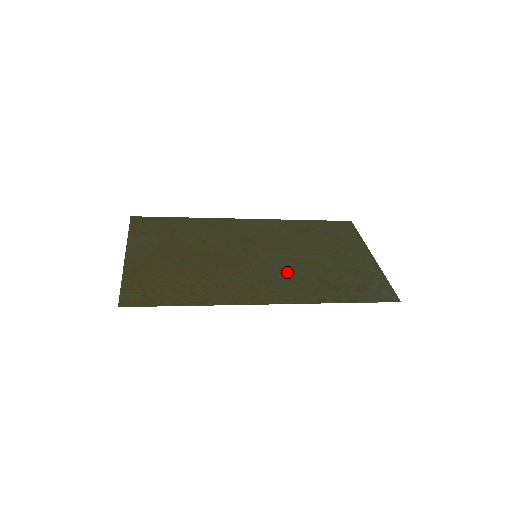
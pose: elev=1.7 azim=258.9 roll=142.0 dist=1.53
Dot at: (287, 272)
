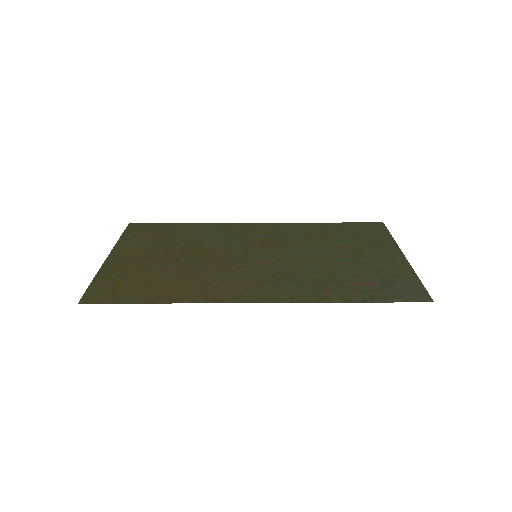
Dot at: (289, 271)
